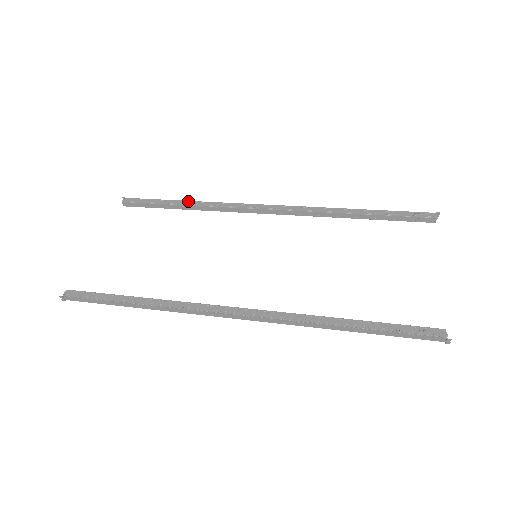
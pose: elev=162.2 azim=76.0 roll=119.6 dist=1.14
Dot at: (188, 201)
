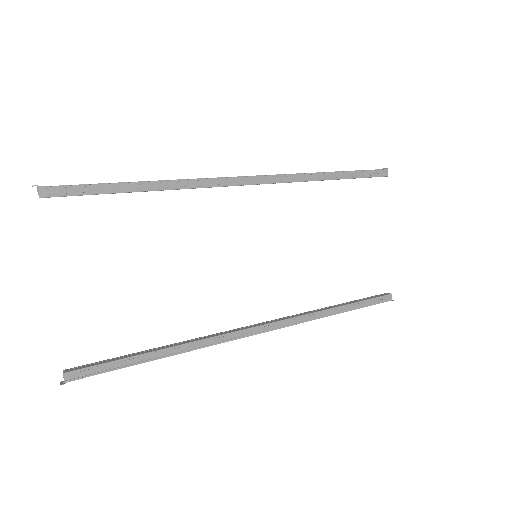
Dot at: (149, 183)
